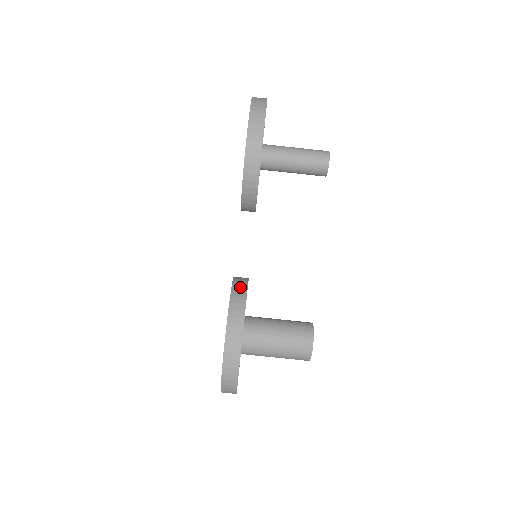
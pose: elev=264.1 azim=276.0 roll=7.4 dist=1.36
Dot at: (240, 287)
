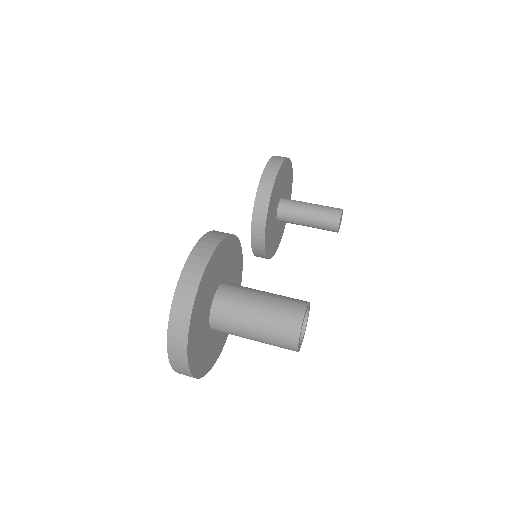
Dot at: occluded
